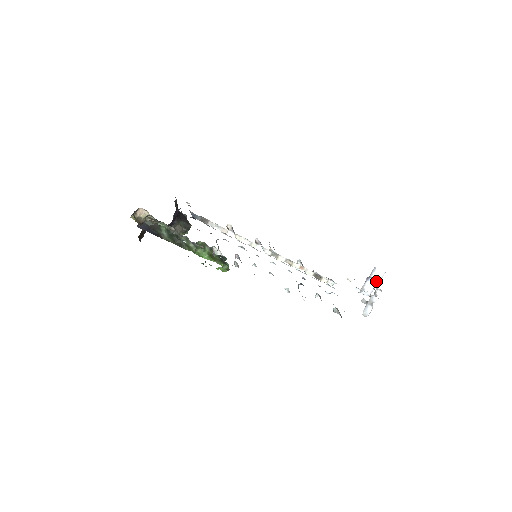
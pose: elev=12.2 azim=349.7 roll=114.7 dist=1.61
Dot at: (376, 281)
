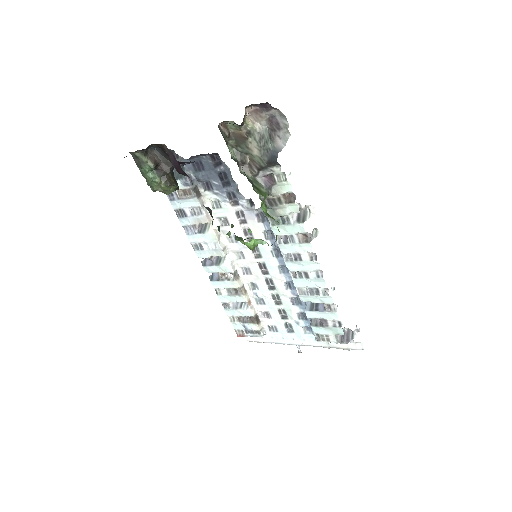
Dot at: occluded
